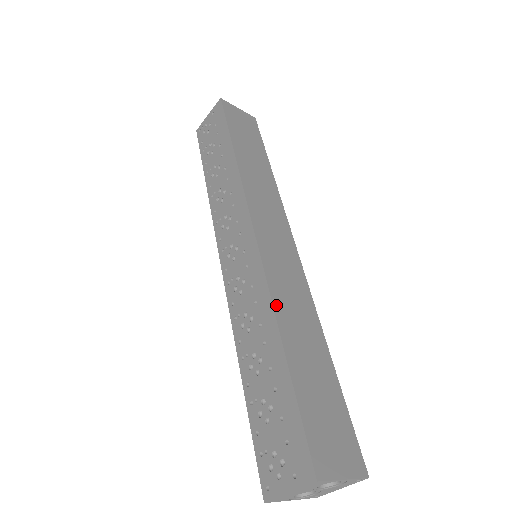
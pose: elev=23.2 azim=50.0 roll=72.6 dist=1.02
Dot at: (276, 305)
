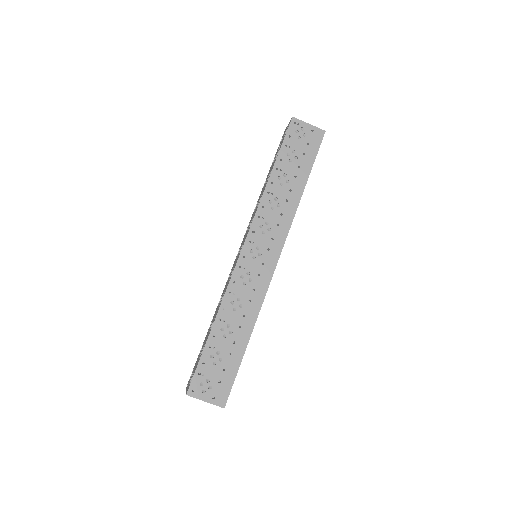
Dot at: (258, 314)
